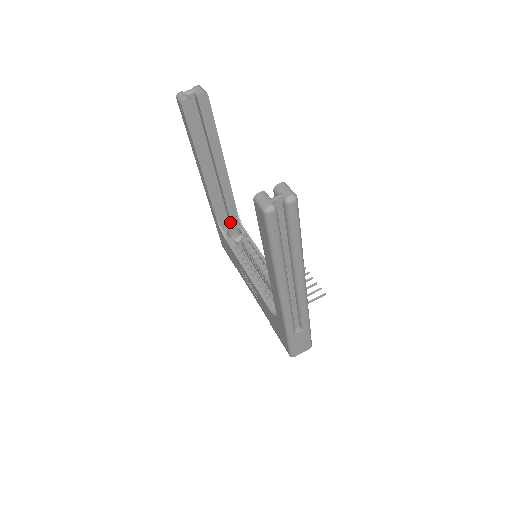
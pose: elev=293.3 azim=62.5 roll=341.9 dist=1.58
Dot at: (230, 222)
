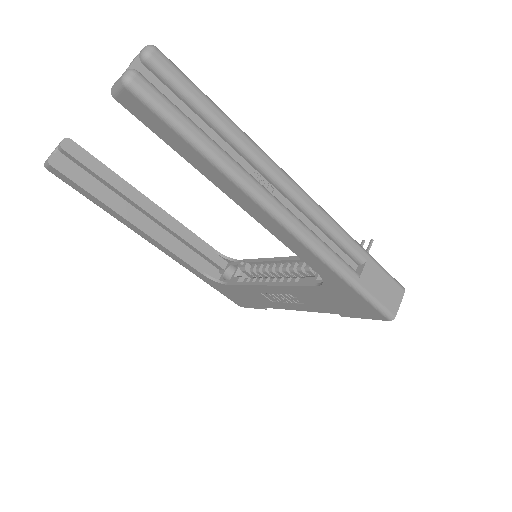
Dot at: (220, 268)
